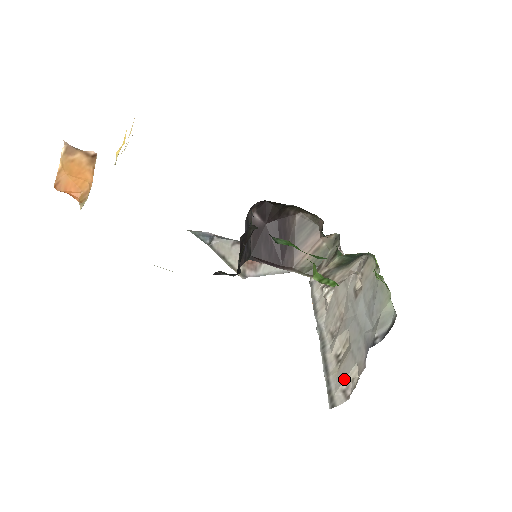
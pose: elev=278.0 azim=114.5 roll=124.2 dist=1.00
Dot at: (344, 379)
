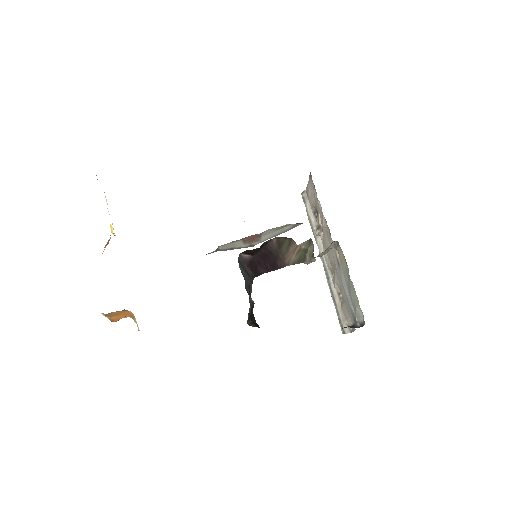
Dot at: (346, 319)
